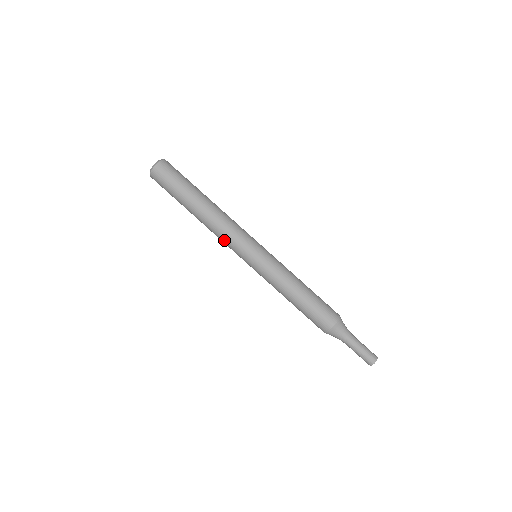
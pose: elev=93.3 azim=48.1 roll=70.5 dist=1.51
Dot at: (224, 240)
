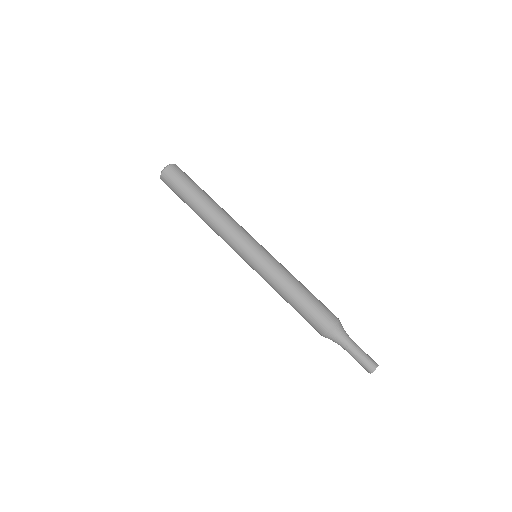
Dot at: (228, 234)
